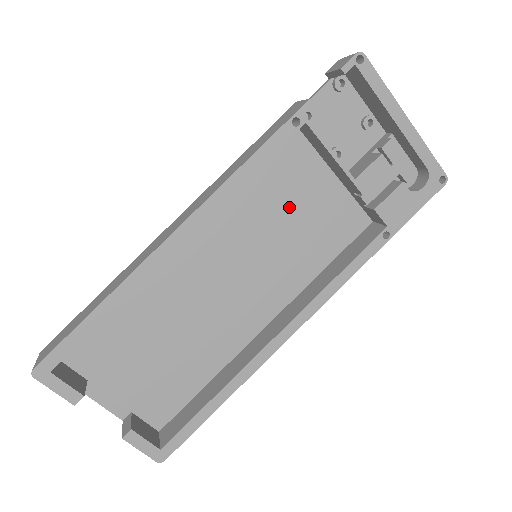
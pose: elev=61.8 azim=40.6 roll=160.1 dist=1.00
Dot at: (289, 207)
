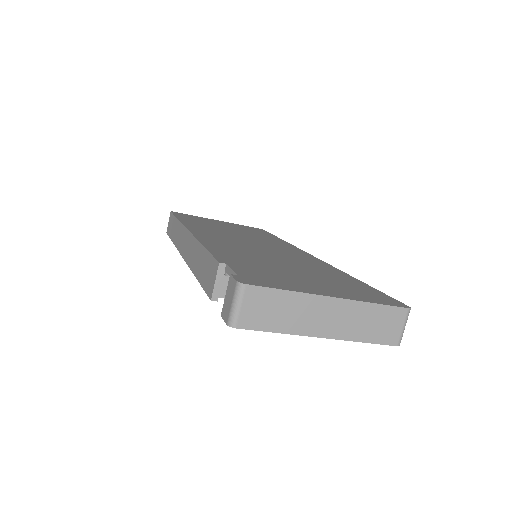
Dot at: occluded
